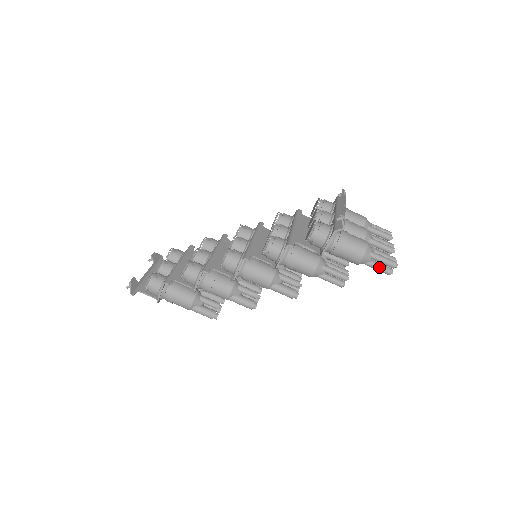
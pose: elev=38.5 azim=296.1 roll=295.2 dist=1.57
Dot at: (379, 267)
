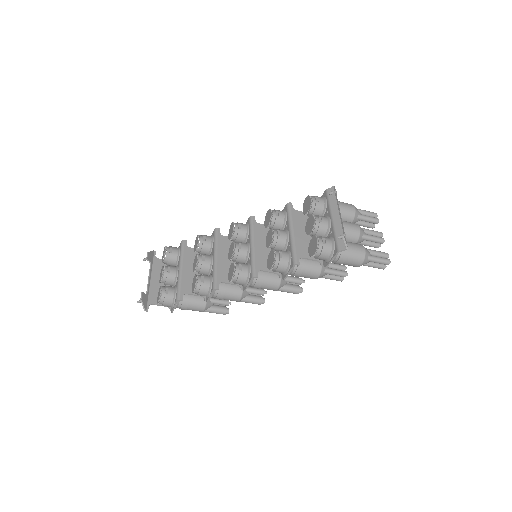
Dot at: (375, 266)
